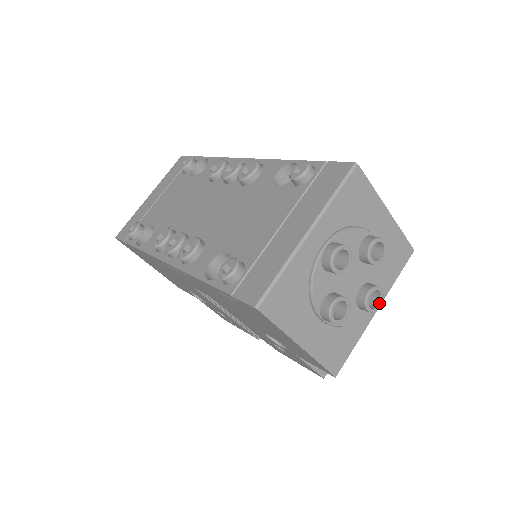
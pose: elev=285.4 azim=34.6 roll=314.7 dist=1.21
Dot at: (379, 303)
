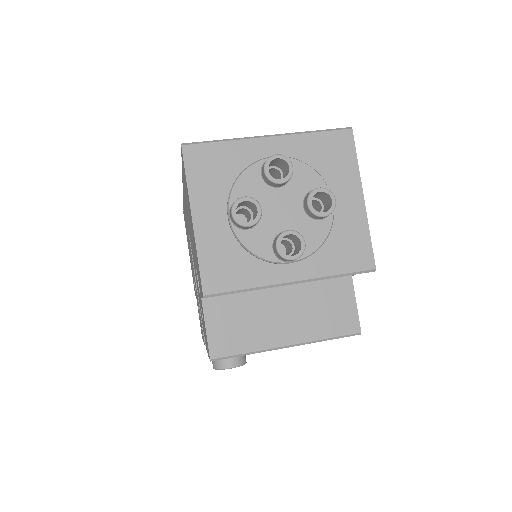
Dot at: (294, 255)
